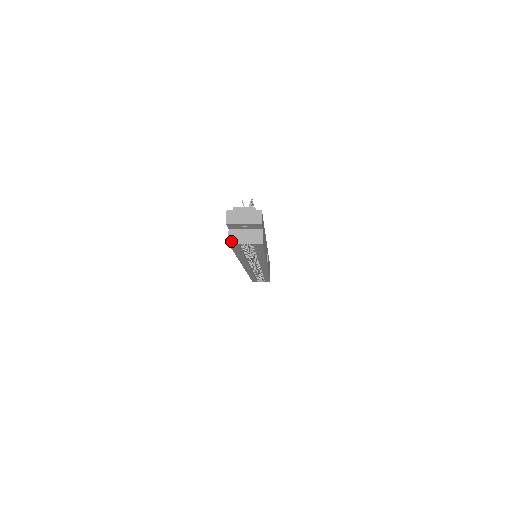
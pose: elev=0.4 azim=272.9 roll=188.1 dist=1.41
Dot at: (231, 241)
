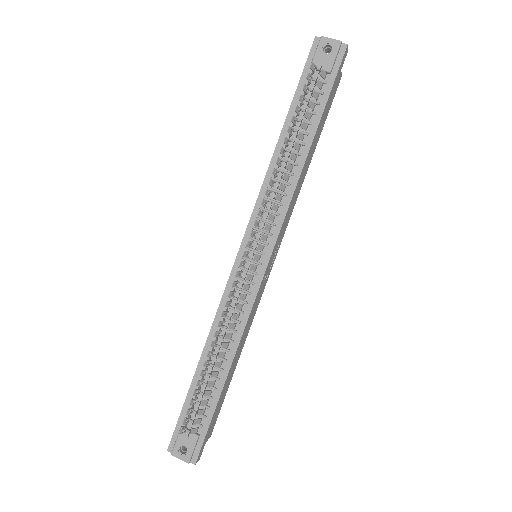
Dot at: occluded
